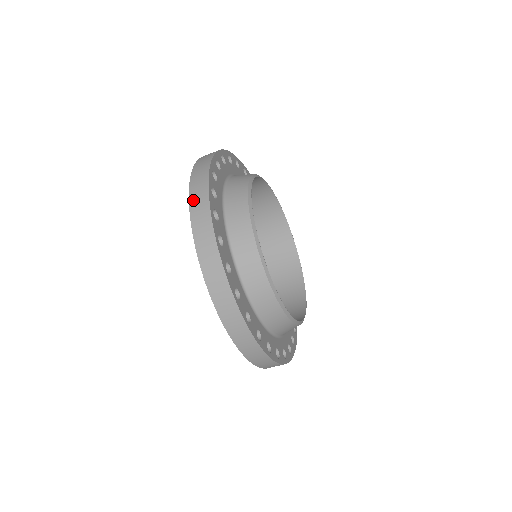
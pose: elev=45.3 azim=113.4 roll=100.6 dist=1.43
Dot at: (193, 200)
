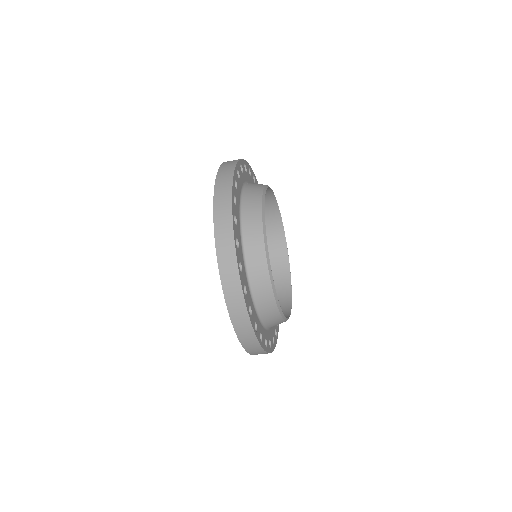
Dot at: (231, 306)
